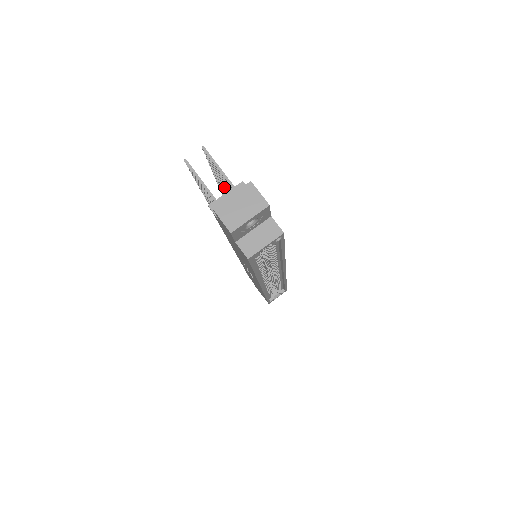
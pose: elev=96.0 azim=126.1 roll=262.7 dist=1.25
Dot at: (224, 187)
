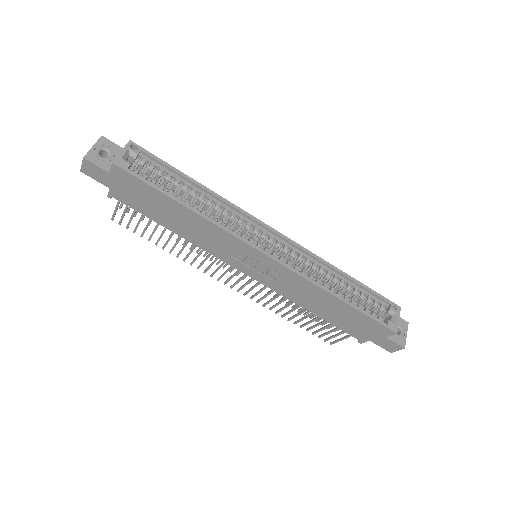
Dot at: occluded
